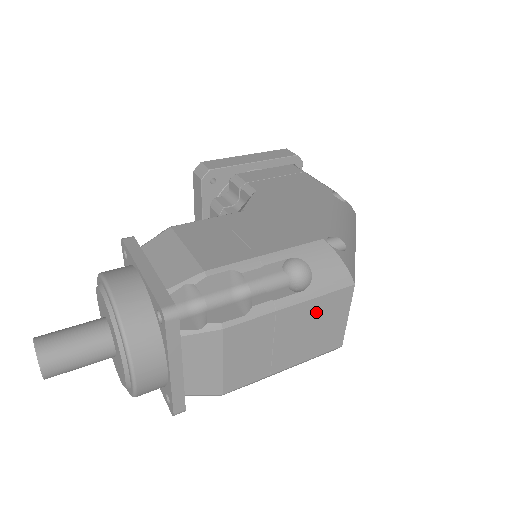
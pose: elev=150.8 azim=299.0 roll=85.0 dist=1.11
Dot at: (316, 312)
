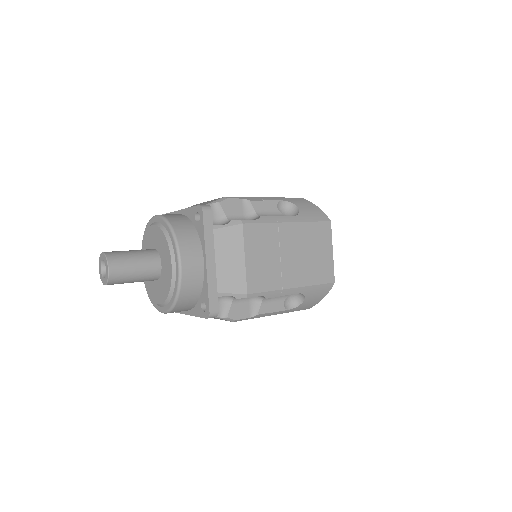
Dot at: (307, 236)
